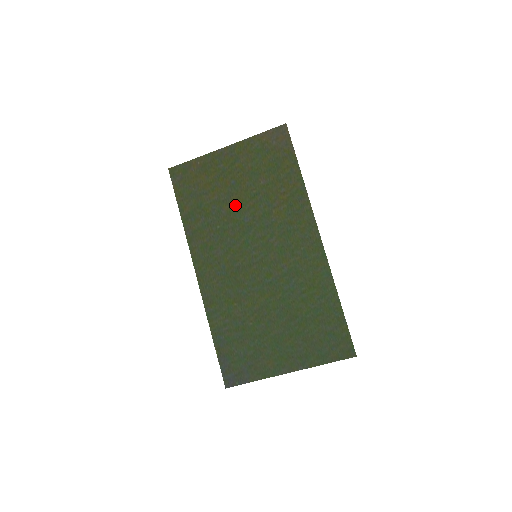
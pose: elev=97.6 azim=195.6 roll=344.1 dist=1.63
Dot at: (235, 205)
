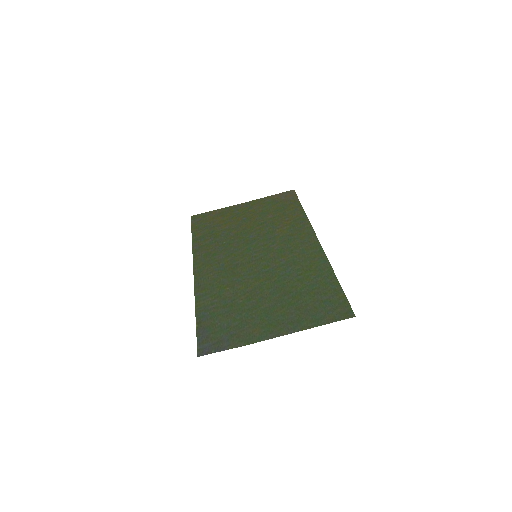
Dot at: (243, 230)
